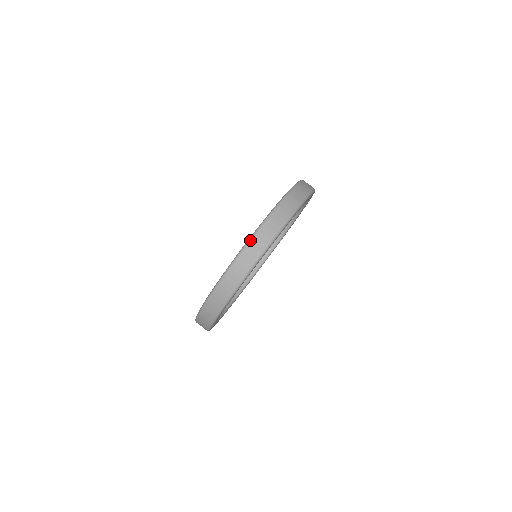
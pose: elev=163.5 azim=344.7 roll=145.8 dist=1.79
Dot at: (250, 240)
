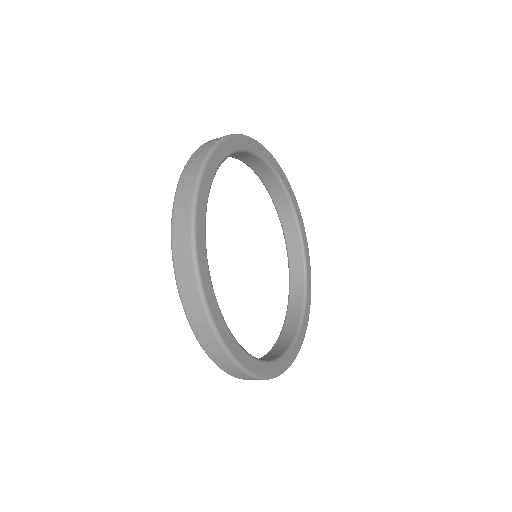
Dot at: (182, 172)
